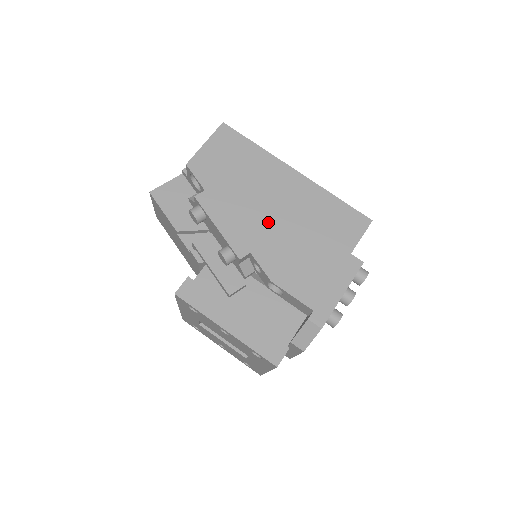
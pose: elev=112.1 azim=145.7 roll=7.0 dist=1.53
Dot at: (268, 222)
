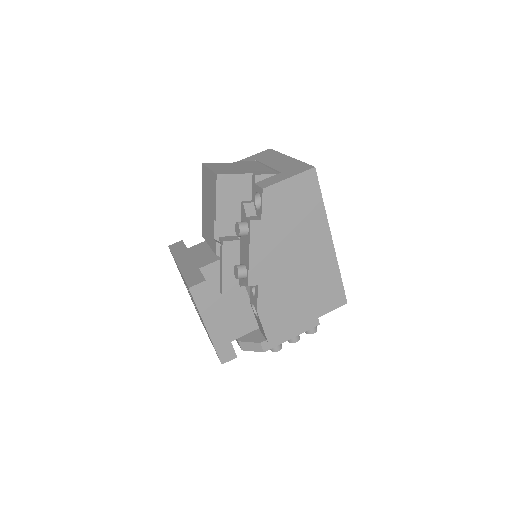
Dot at: (285, 269)
